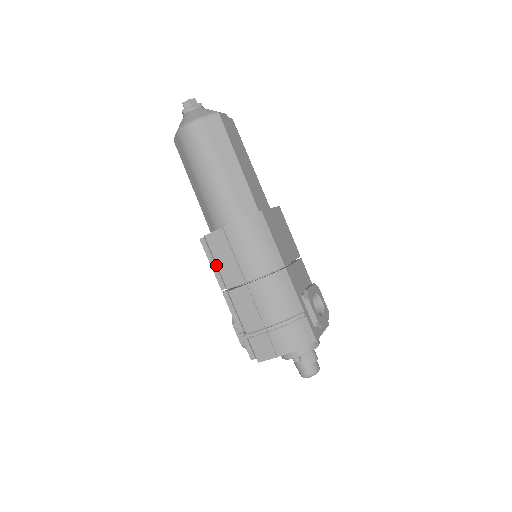
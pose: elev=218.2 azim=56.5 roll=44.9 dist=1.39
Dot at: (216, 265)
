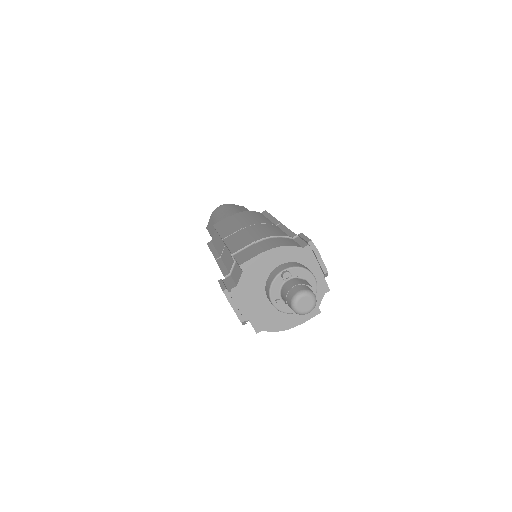
Dot at: (216, 247)
